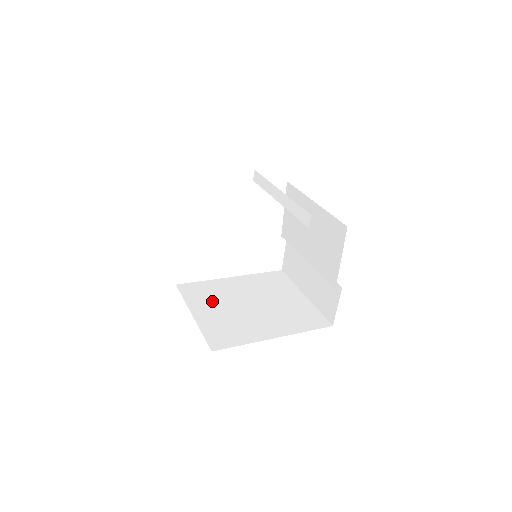
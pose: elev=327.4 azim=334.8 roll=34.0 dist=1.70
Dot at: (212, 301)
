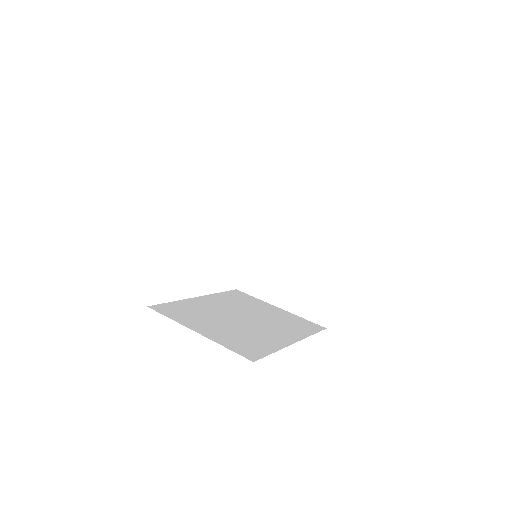
Dot at: (202, 318)
